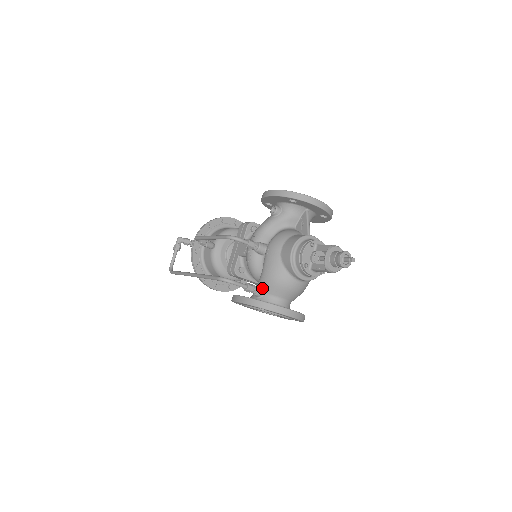
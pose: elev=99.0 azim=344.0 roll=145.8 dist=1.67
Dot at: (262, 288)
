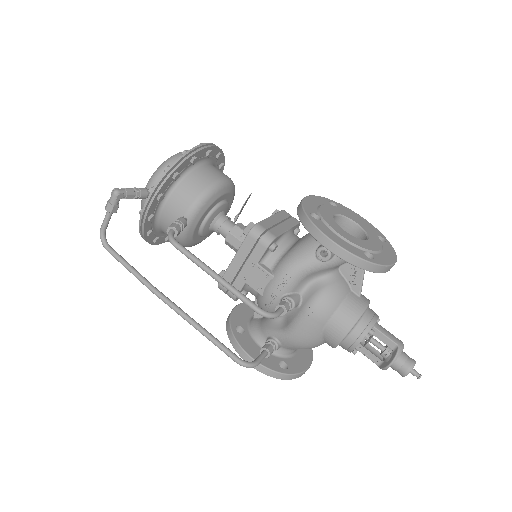
Dot at: (281, 345)
